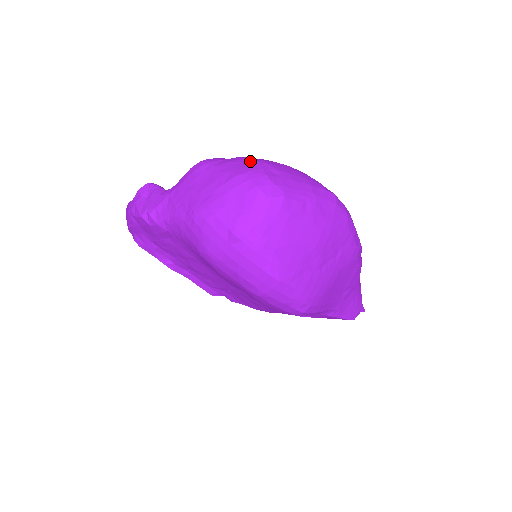
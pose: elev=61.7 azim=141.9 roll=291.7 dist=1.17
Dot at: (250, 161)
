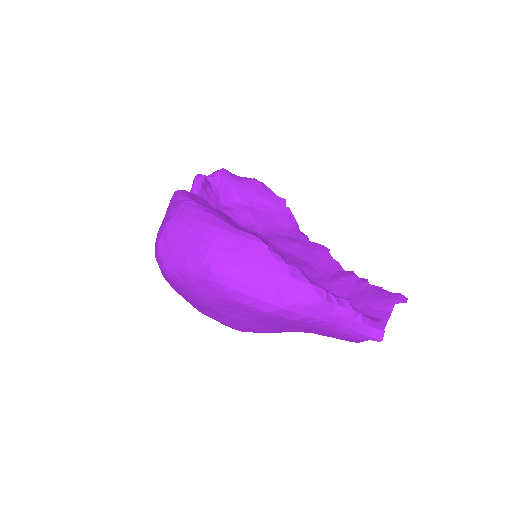
Dot at: (167, 219)
